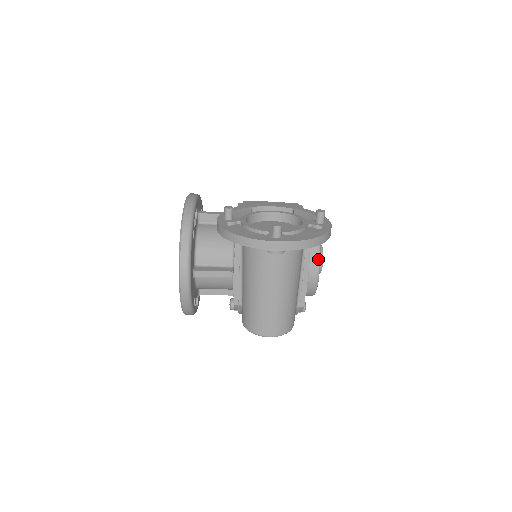
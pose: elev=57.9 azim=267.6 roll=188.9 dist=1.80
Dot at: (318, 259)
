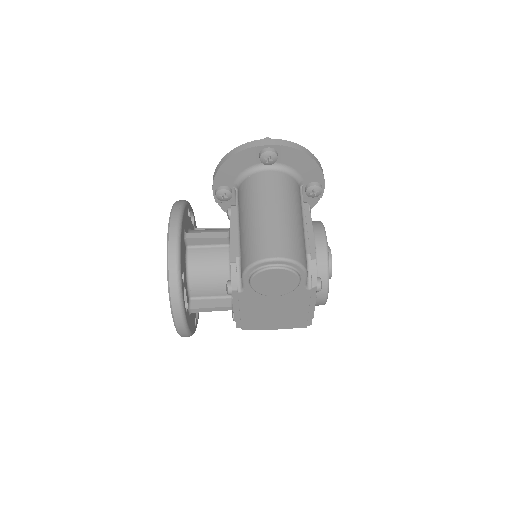
Dot at: (321, 225)
